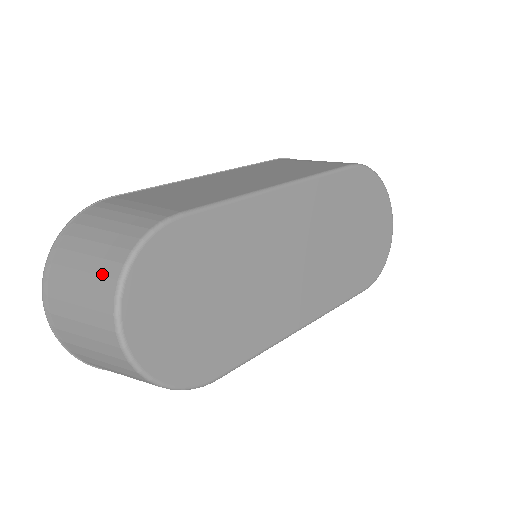
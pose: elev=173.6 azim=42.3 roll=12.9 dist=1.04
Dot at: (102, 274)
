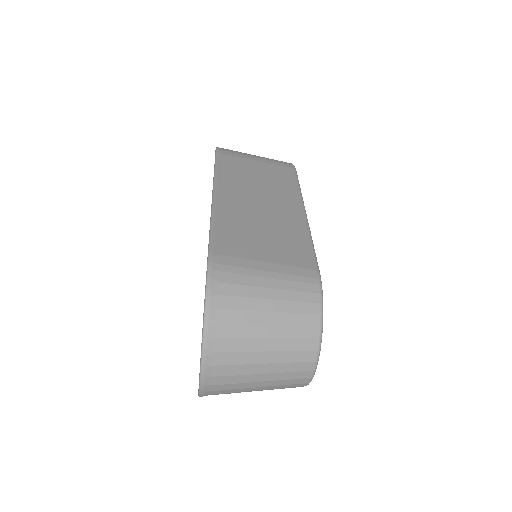
Dot at: (298, 337)
